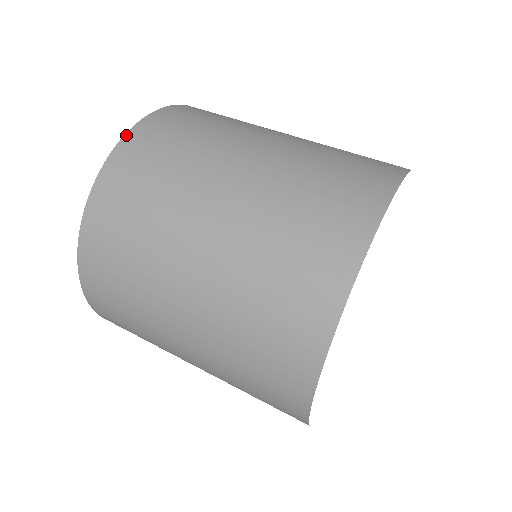
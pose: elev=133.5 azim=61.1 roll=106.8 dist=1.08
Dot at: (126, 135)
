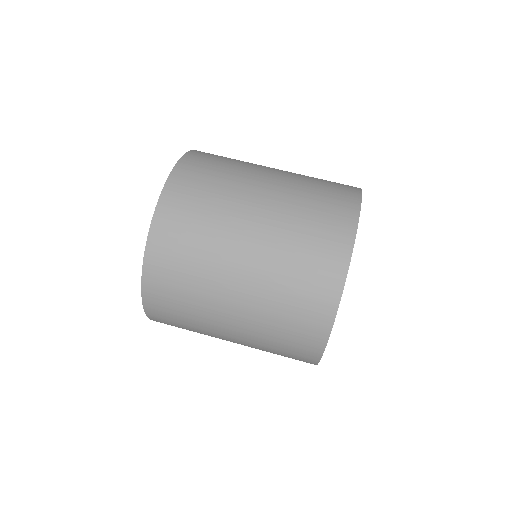
Dot at: (173, 171)
